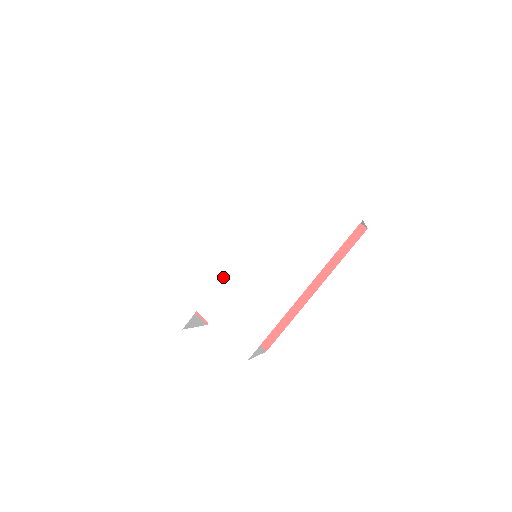
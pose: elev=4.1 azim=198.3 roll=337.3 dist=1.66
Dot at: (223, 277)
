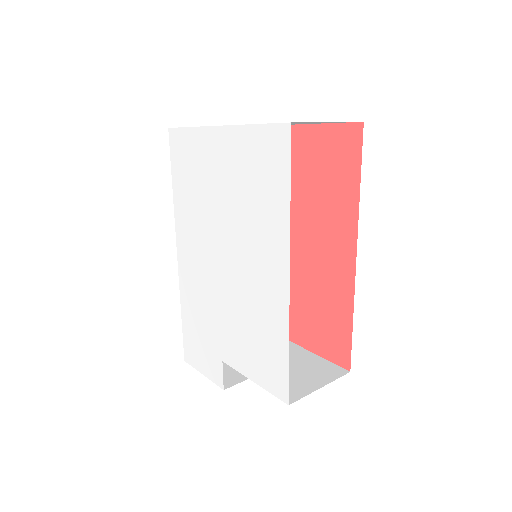
Dot at: (220, 306)
